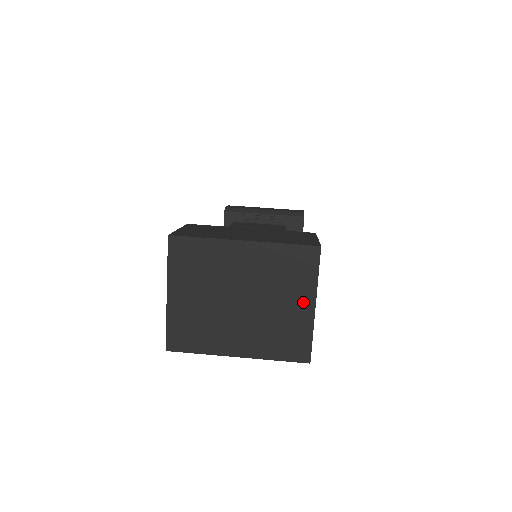
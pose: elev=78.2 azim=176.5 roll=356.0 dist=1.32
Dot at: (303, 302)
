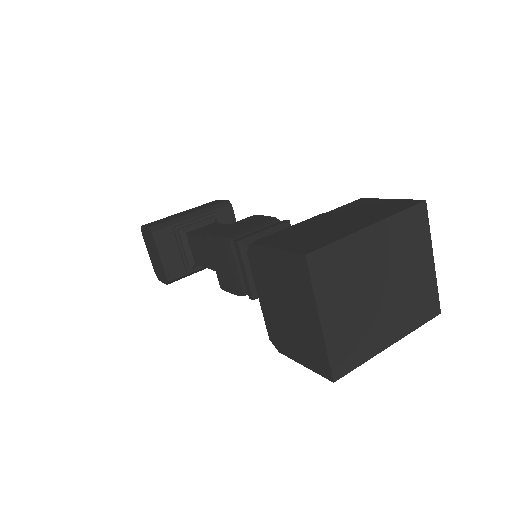
Dot at: (425, 260)
